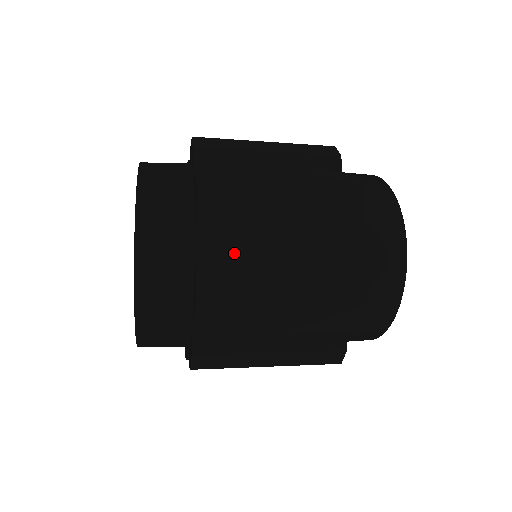
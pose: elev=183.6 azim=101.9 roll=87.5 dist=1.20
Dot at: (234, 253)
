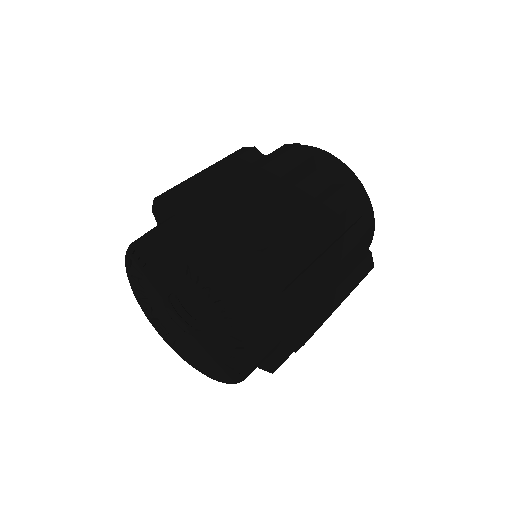
Dot at: (304, 294)
